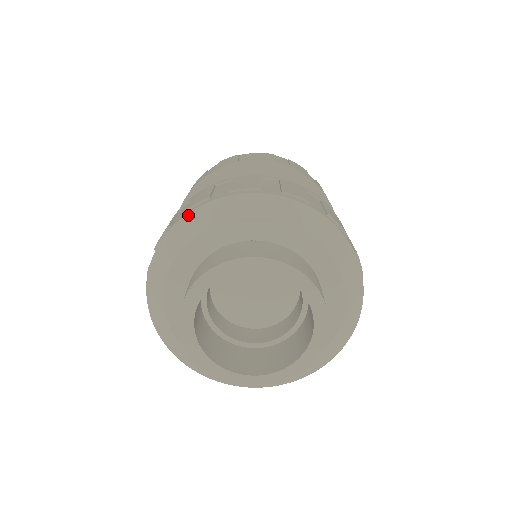
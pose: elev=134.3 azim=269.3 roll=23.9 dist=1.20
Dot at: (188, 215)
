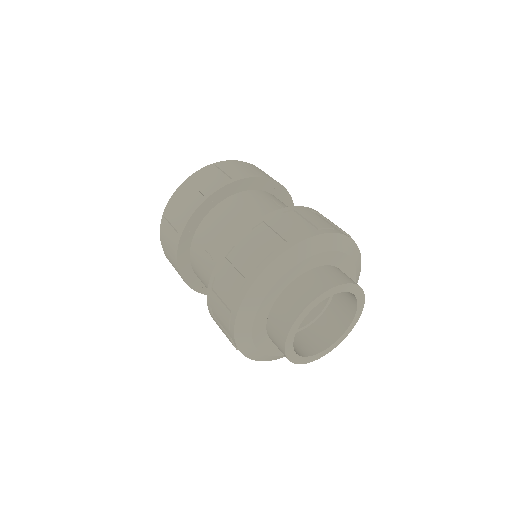
Dot at: (296, 246)
